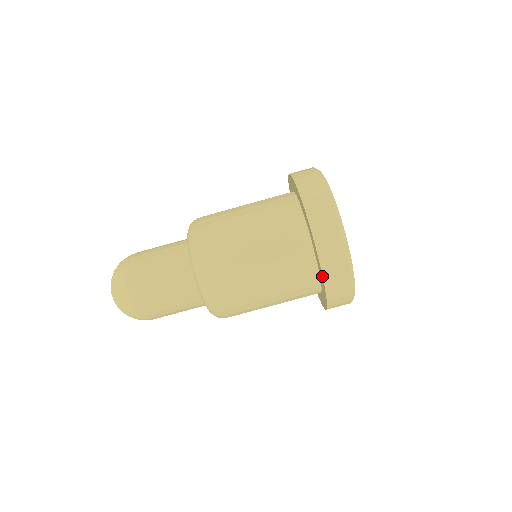
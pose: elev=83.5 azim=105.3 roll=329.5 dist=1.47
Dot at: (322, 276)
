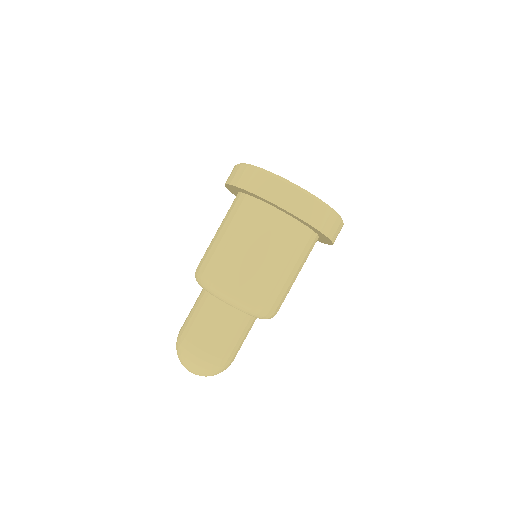
Dot at: (296, 217)
